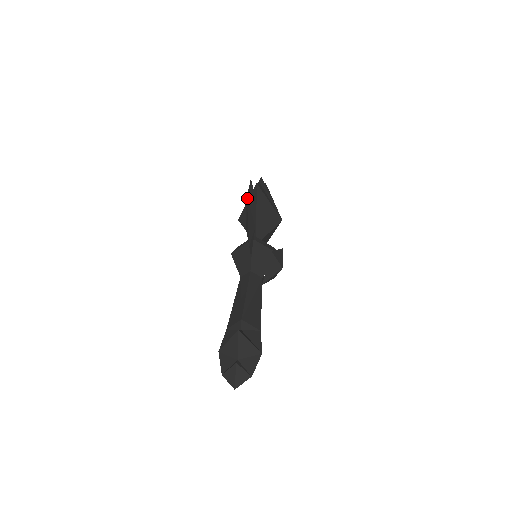
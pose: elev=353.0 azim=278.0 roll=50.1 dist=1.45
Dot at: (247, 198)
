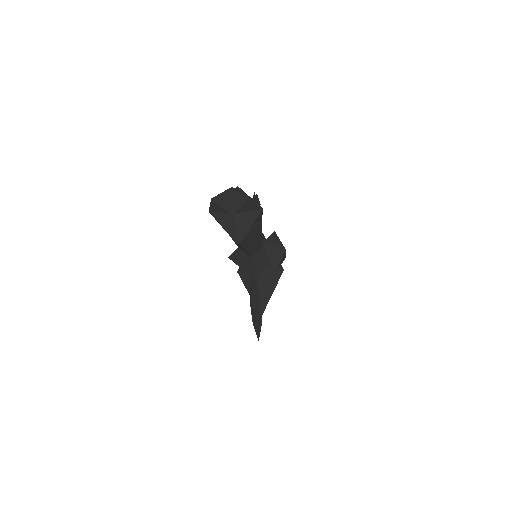
Dot at: occluded
